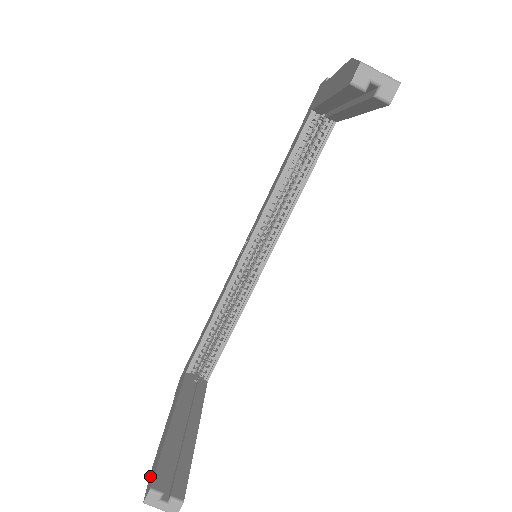
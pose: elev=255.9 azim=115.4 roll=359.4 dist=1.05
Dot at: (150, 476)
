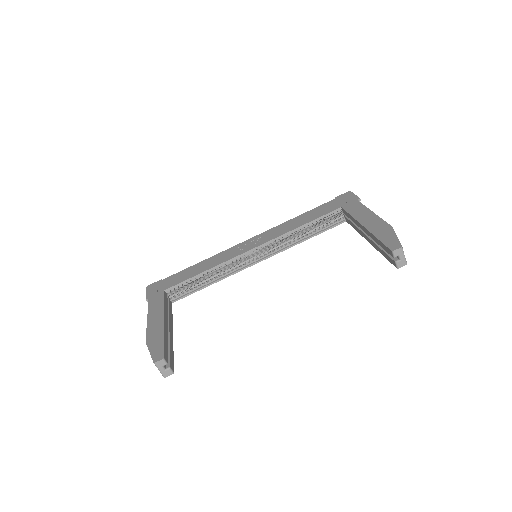
Dot at: (151, 348)
